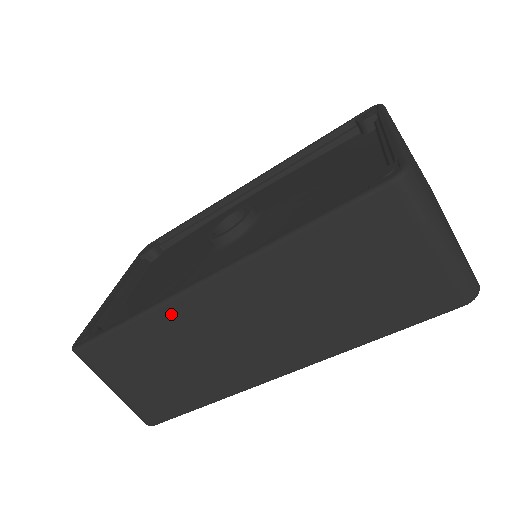
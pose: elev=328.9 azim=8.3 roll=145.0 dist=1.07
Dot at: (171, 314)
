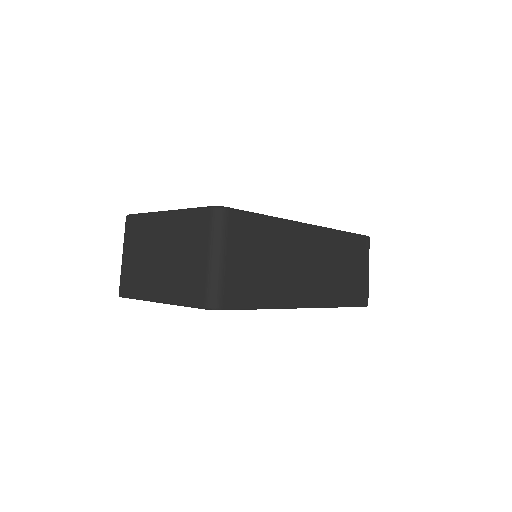
Dot at: (290, 230)
